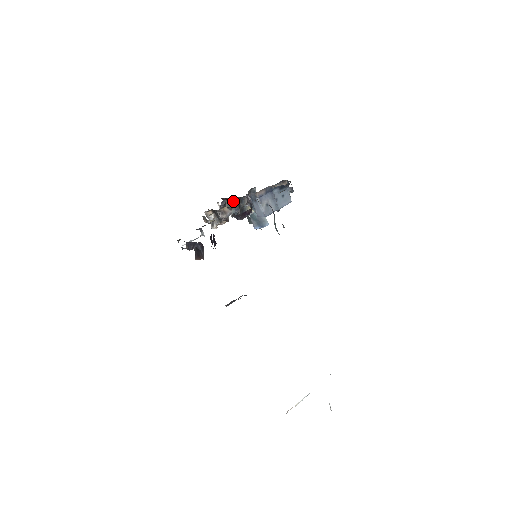
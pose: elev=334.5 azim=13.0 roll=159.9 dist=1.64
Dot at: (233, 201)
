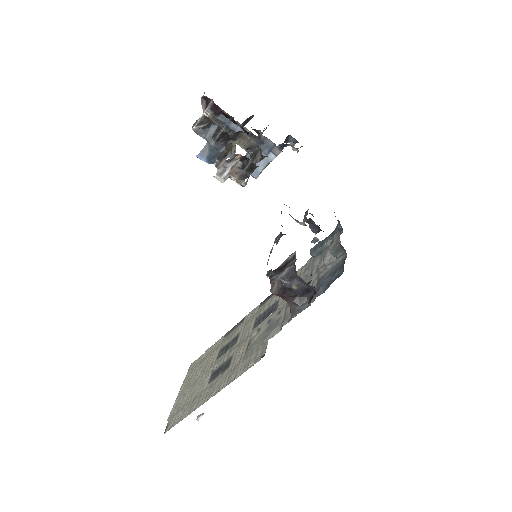
Dot at: (258, 147)
